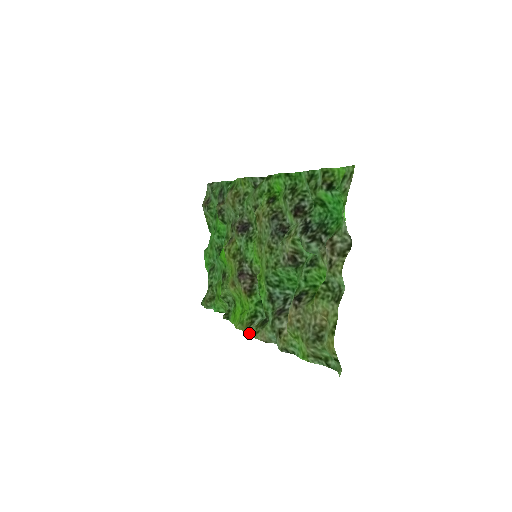
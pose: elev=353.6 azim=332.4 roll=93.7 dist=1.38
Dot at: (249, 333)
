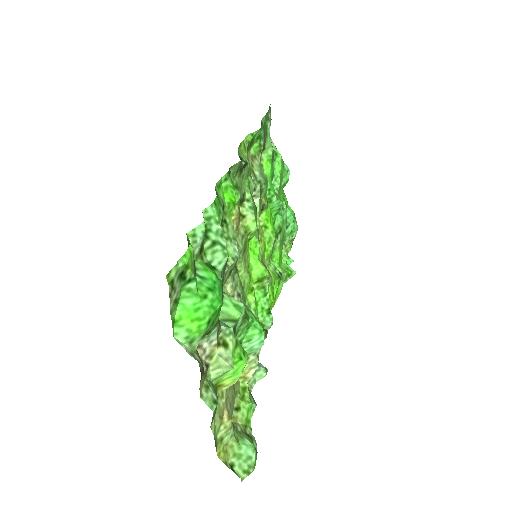
Dot at: occluded
